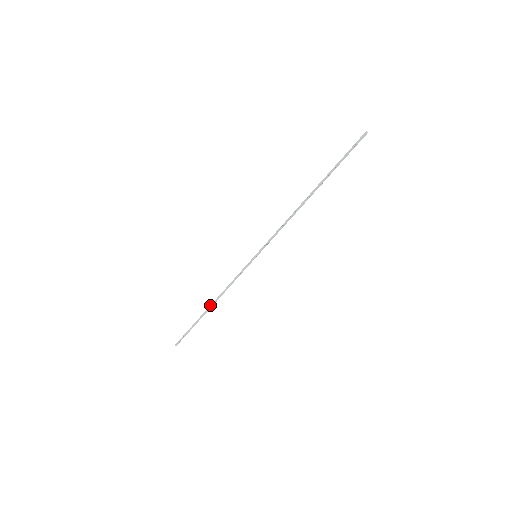
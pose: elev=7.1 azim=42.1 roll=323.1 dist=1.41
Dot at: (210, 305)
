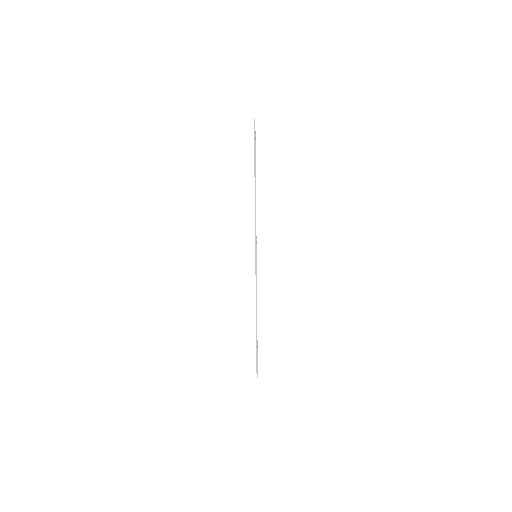
Dot at: (256, 321)
